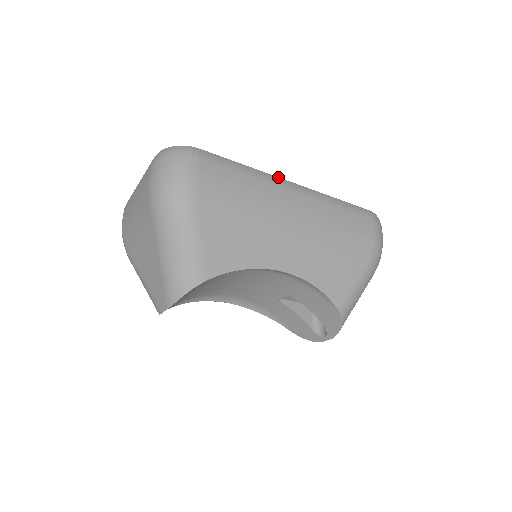
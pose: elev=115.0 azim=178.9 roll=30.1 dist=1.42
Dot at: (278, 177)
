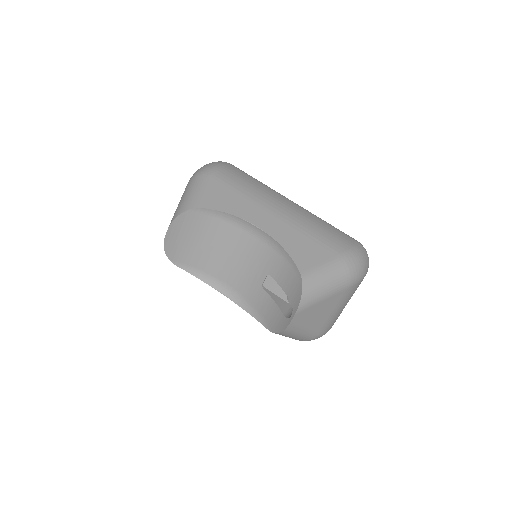
Dot at: occluded
